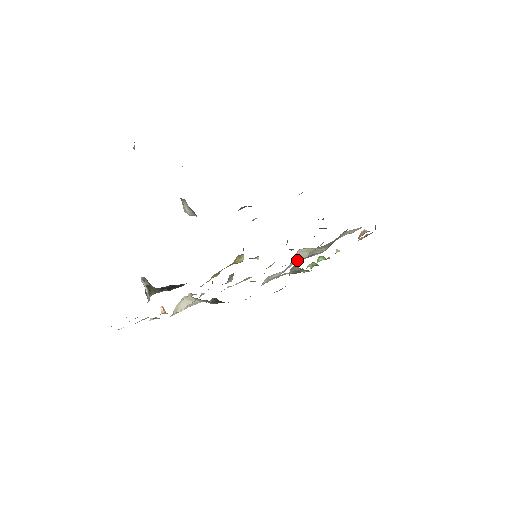
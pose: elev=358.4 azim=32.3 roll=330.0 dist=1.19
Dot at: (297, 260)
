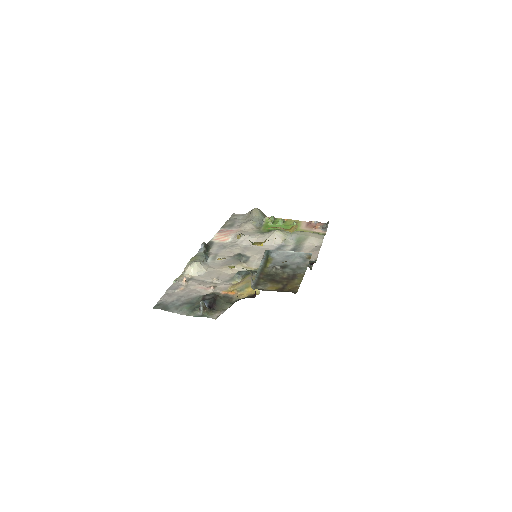
Dot at: (272, 243)
